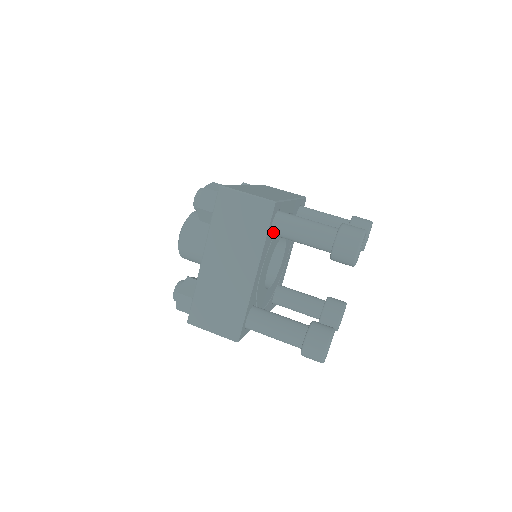
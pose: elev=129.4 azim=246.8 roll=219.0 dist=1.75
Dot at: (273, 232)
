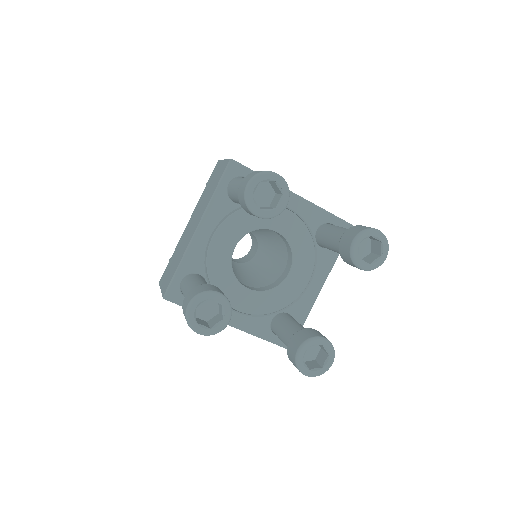
Dot at: (229, 194)
